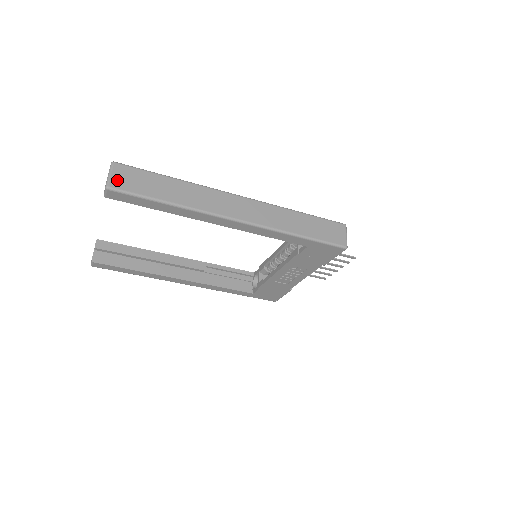
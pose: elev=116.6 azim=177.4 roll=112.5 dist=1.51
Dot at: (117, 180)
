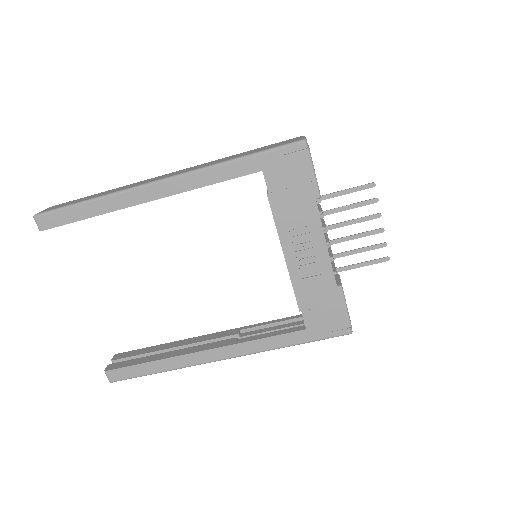
Dot at: (46, 210)
